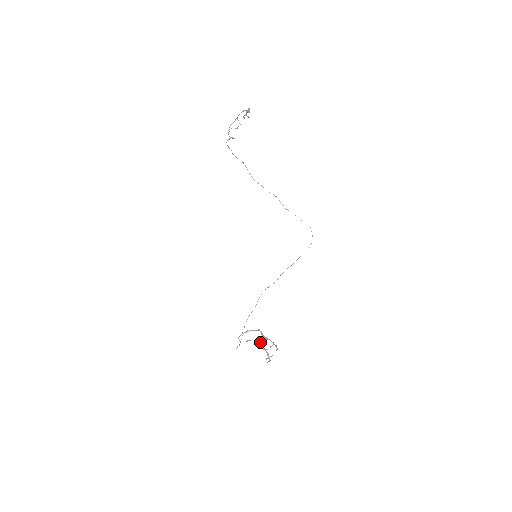
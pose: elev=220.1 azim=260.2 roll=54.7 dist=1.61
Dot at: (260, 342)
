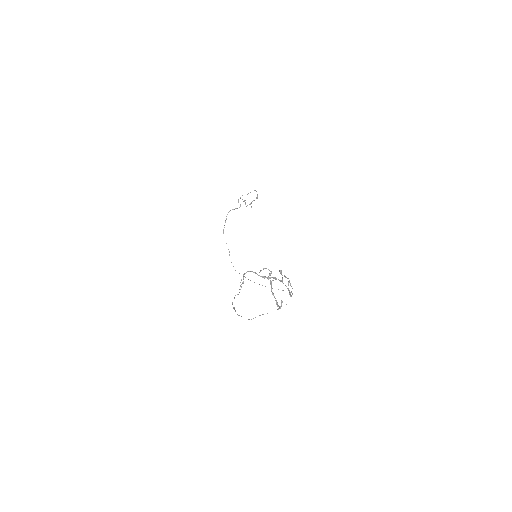
Dot at: (279, 270)
